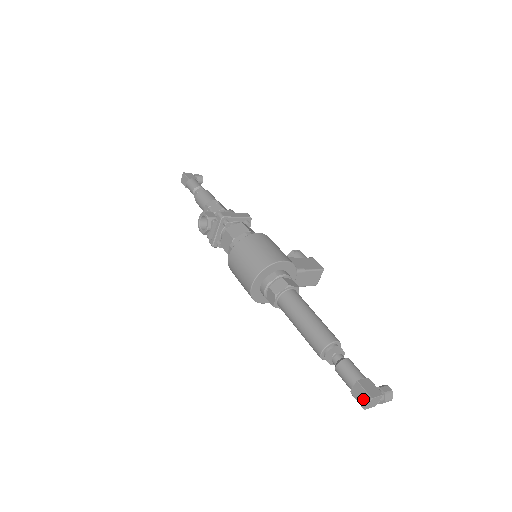
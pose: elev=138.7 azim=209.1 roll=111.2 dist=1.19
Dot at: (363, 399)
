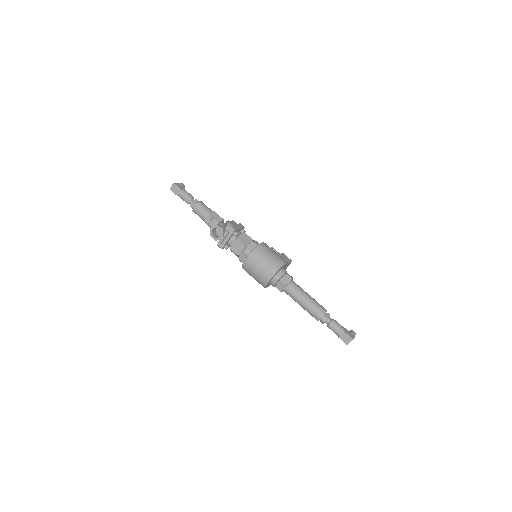
Dot at: (347, 340)
